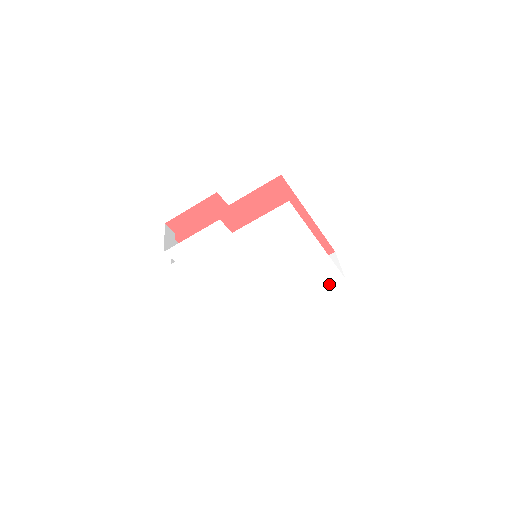
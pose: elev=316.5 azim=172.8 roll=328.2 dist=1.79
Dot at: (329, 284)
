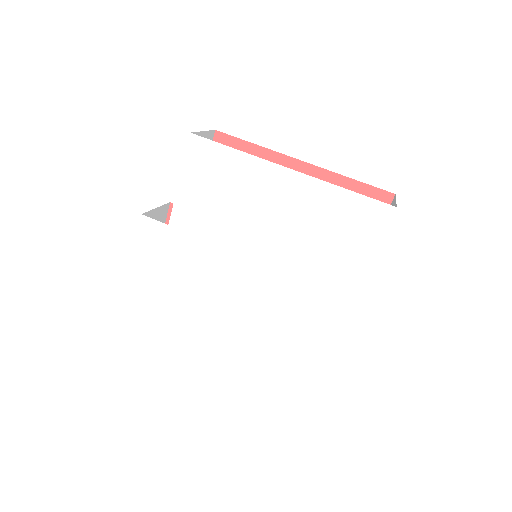
Dot at: (378, 234)
